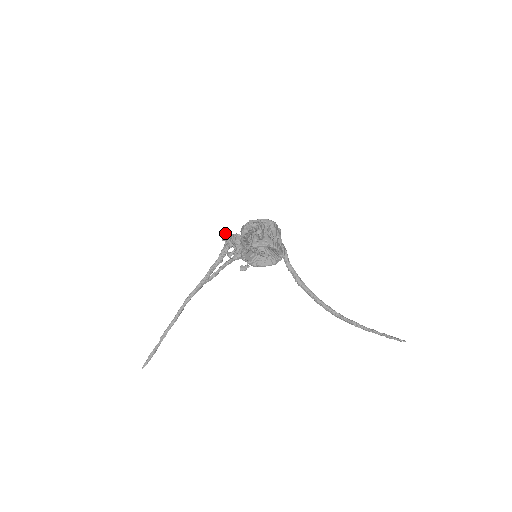
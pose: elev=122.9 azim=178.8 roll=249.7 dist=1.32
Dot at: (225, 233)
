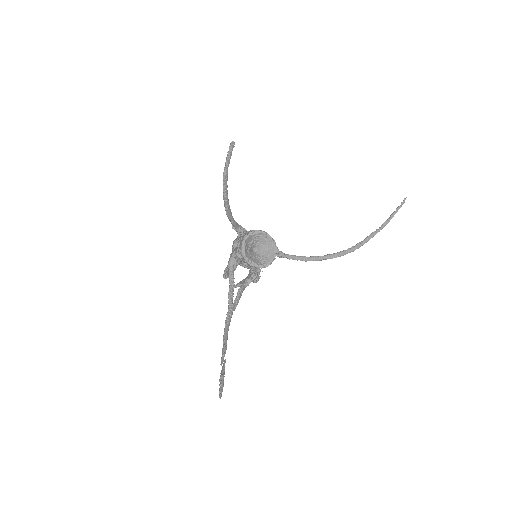
Dot at: (224, 272)
